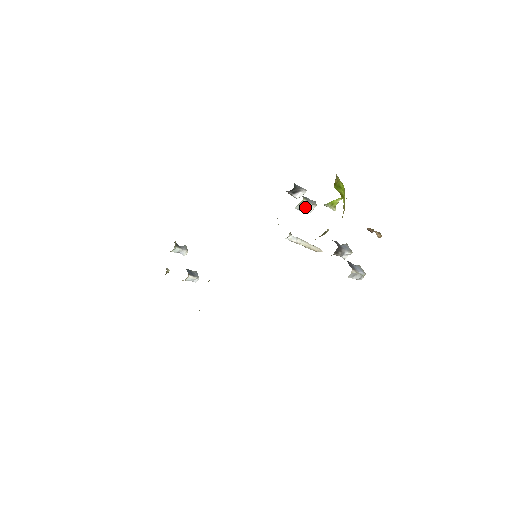
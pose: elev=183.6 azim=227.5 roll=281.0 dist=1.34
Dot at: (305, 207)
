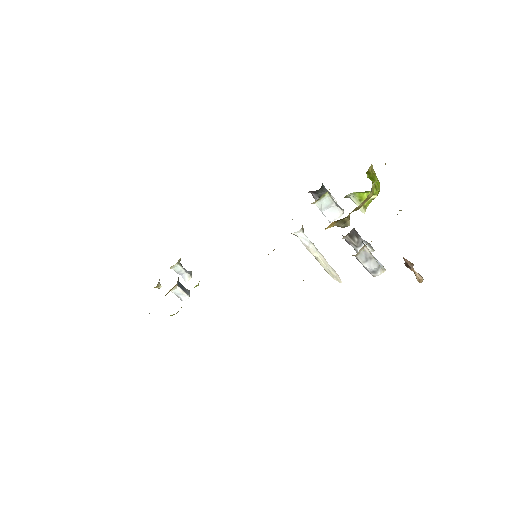
Dot at: (329, 208)
